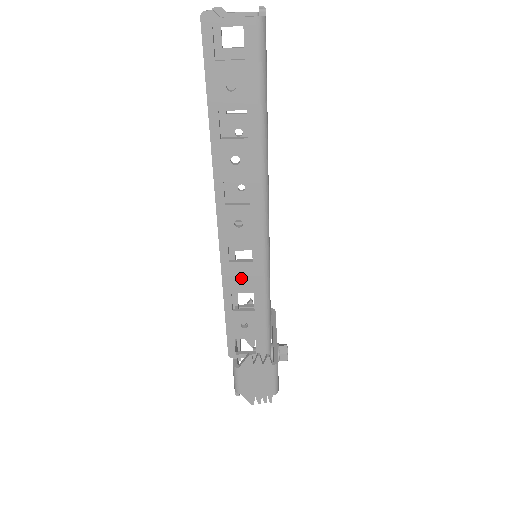
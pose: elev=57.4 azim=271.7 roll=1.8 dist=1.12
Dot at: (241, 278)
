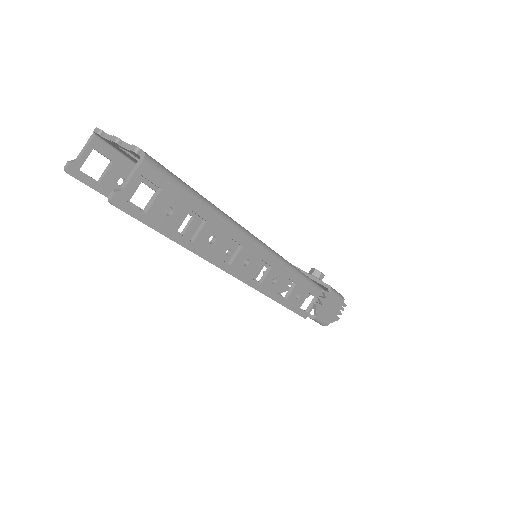
Dot at: occluded
